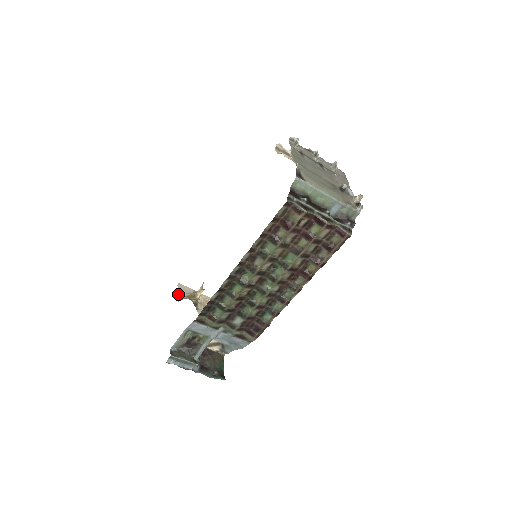
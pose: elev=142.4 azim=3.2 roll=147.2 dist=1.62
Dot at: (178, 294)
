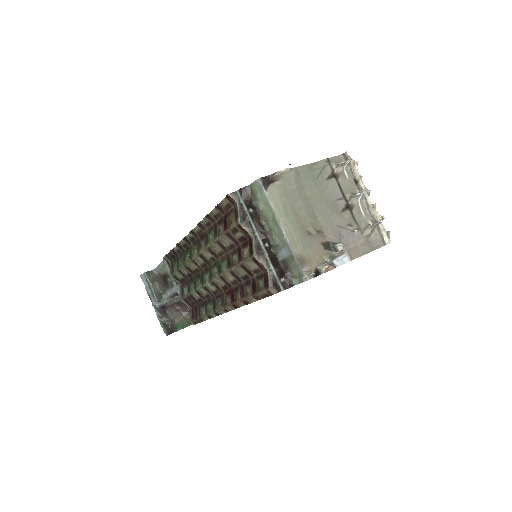
Dot at: occluded
